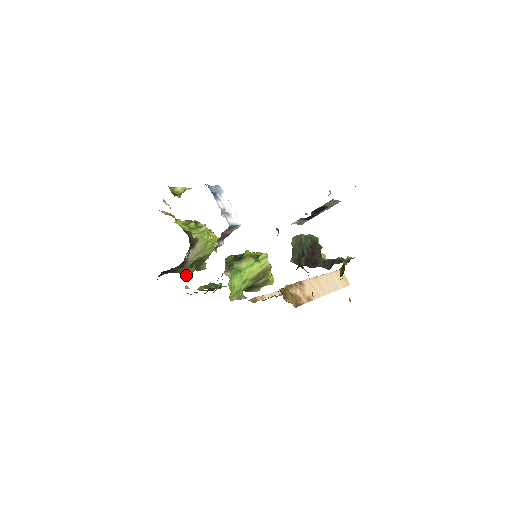
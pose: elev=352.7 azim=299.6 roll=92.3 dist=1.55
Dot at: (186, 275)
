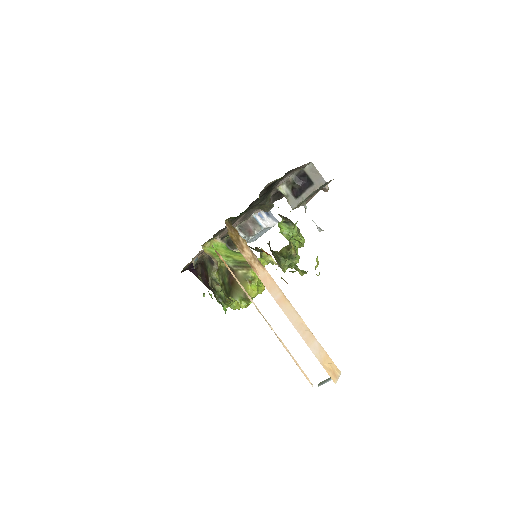
Dot at: (210, 277)
